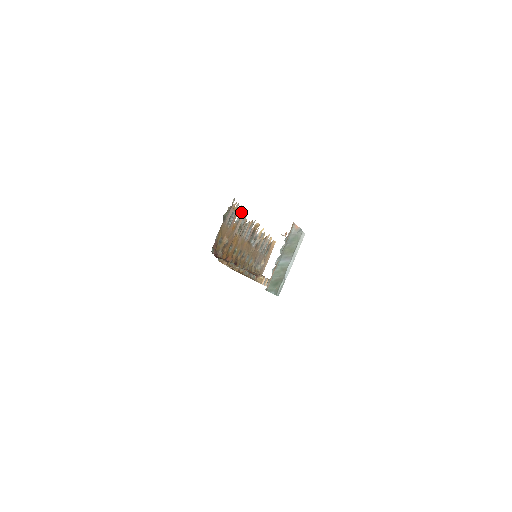
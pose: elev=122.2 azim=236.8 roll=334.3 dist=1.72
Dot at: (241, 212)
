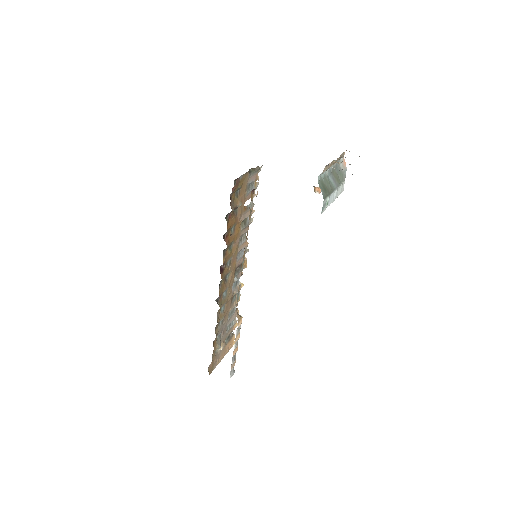
Dot at: (253, 204)
